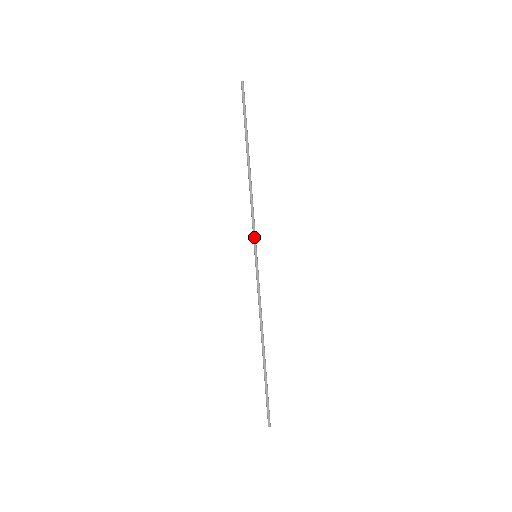
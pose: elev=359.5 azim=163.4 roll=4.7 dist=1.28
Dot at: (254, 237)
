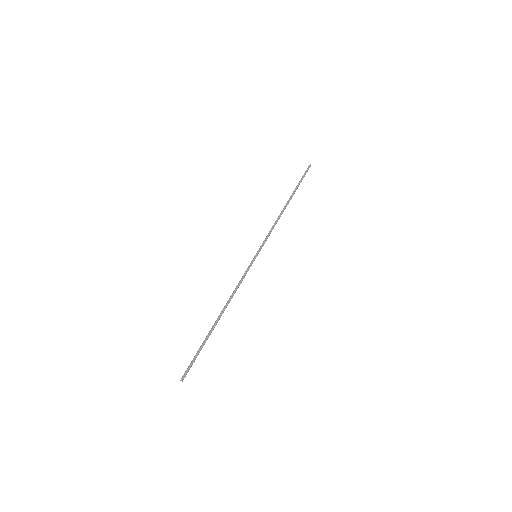
Dot at: (263, 244)
